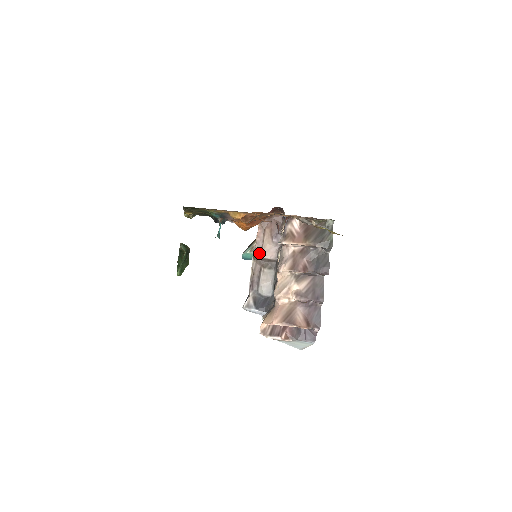
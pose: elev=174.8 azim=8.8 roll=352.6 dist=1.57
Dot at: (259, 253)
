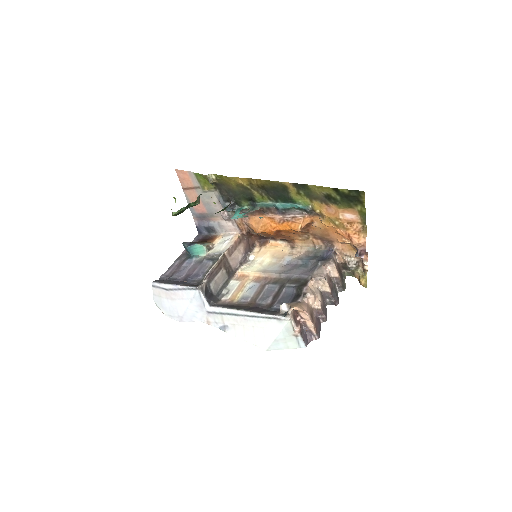
Dot at: (229, 255)
